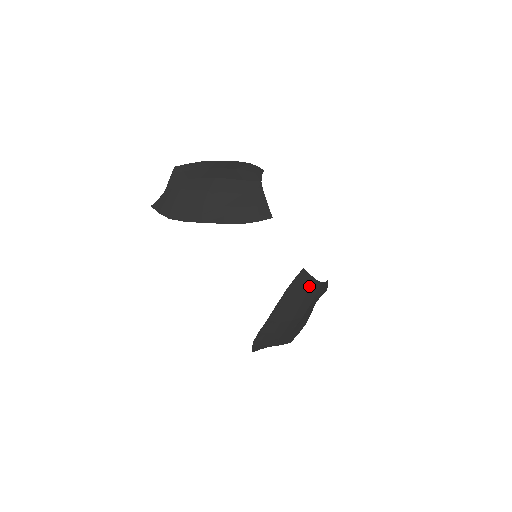
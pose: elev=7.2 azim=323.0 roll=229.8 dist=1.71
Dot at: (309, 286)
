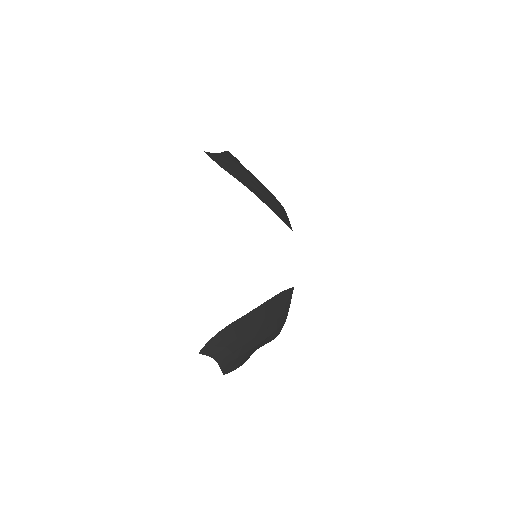
Dot at: (284, 311)
